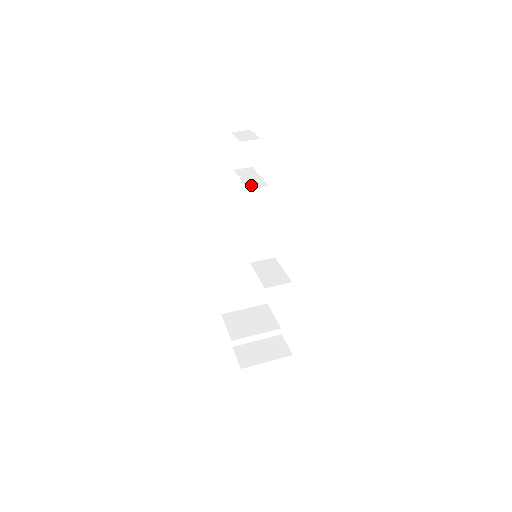
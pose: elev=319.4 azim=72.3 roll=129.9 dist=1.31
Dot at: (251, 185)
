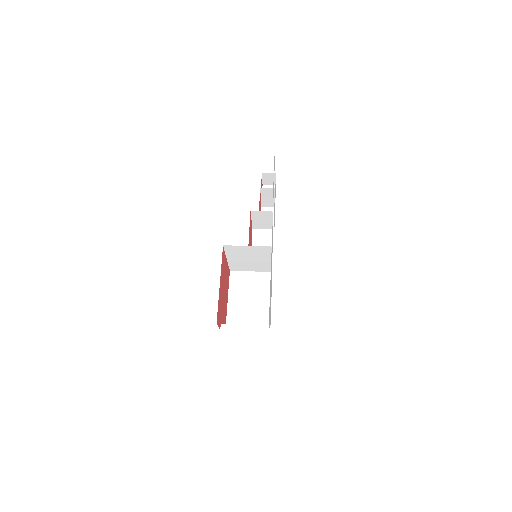
Dot at: occluded
